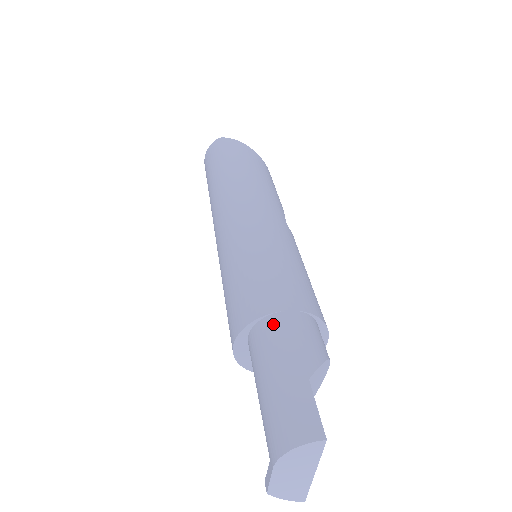
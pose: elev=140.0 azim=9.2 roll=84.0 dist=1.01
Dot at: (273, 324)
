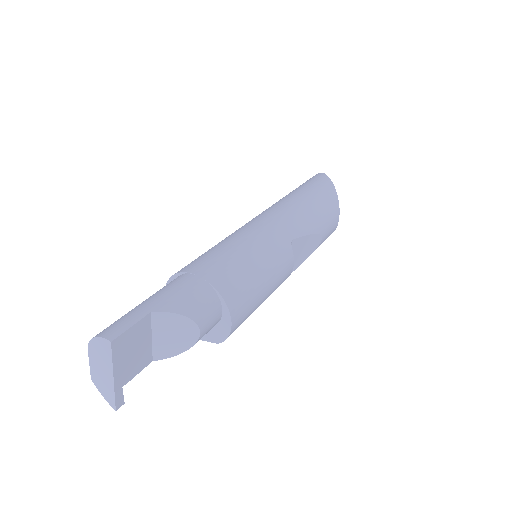
Dot at: (180, 278)
